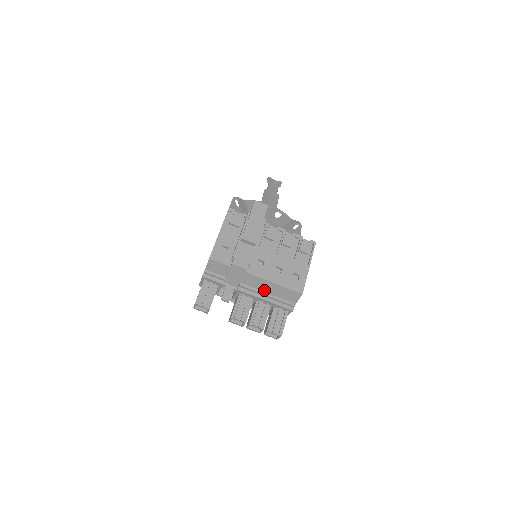
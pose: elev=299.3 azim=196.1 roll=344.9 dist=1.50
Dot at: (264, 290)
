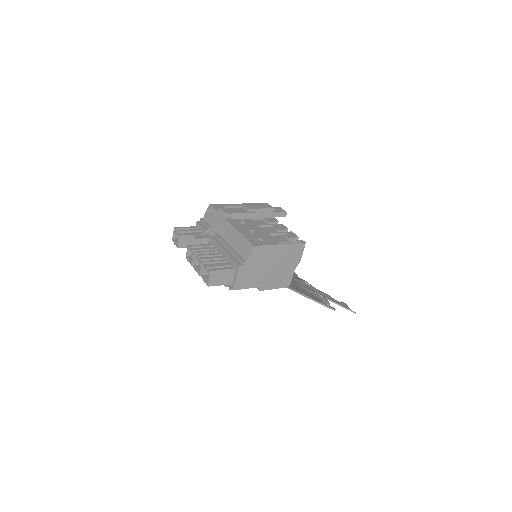
Dot at: (230, 242)
